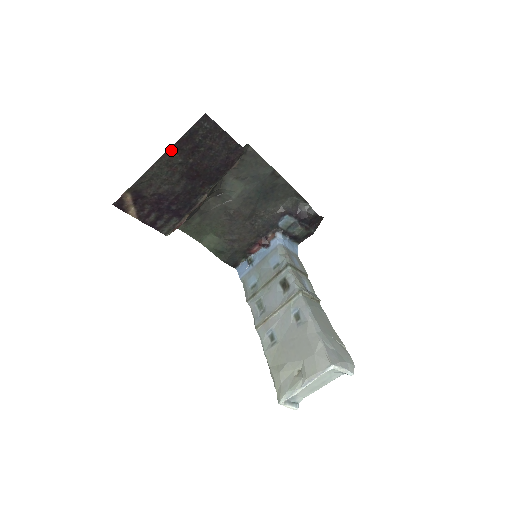
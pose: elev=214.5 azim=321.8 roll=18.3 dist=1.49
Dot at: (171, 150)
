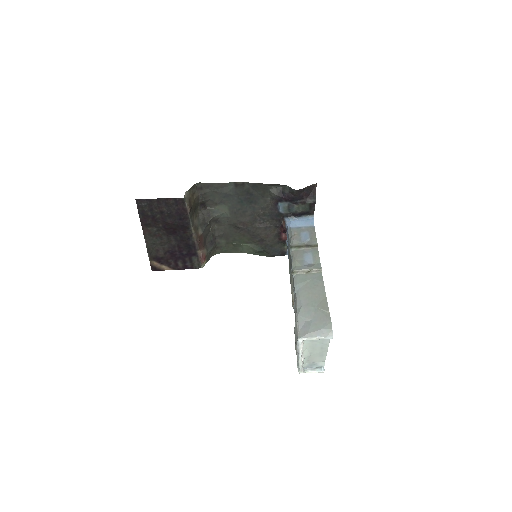
Dot at: (144, 228)
